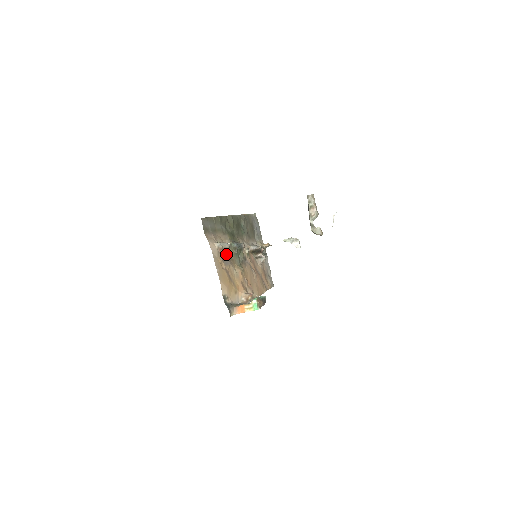
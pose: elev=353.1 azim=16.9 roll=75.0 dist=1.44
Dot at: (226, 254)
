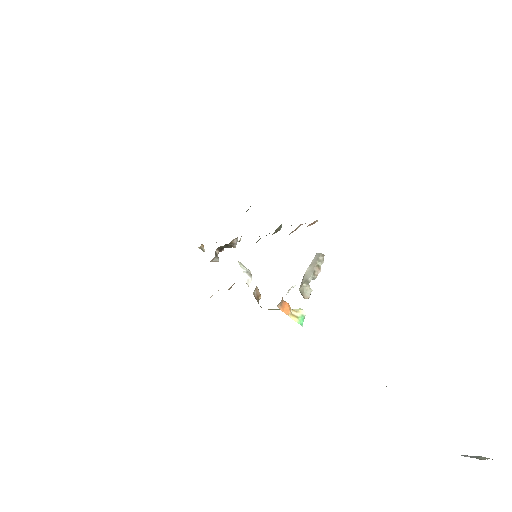
Dot at: (294, 230)
